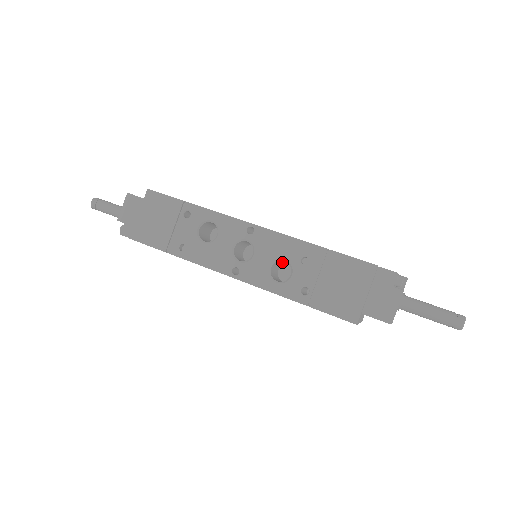
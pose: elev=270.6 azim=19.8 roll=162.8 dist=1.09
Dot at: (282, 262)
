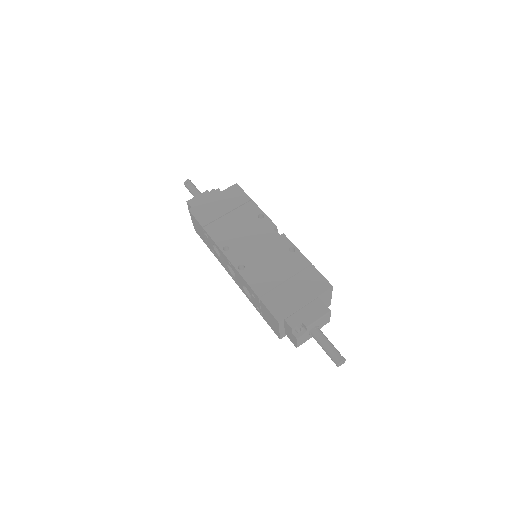
Dot at: occluded
